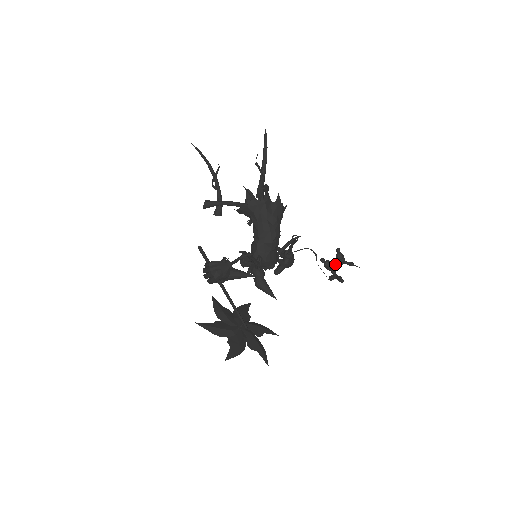
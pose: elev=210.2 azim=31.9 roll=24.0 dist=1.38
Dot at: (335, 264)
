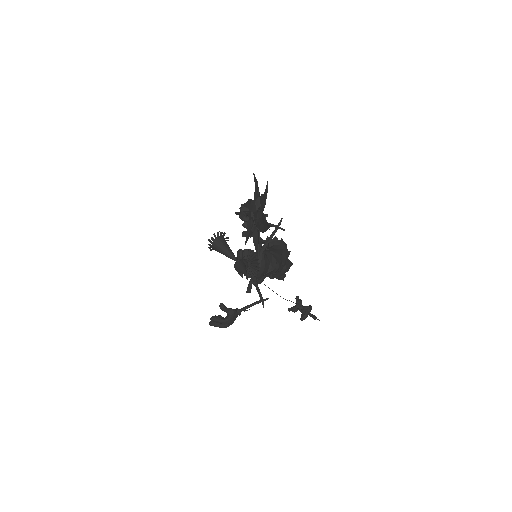
Dot at: occluded
